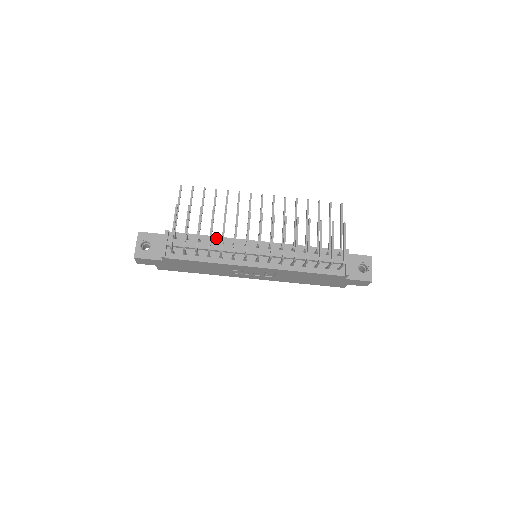
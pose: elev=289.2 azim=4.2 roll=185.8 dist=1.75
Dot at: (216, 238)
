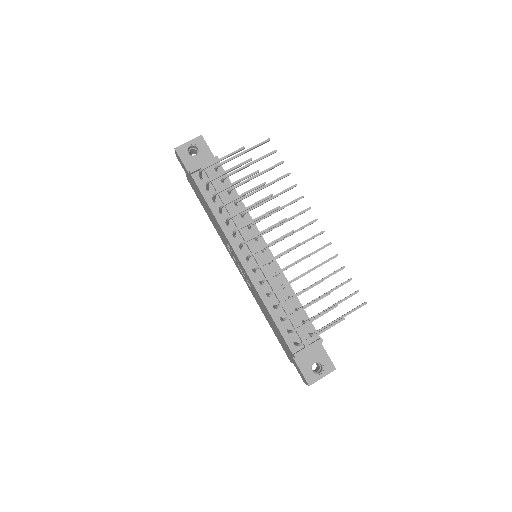
Dot at: (243, 206)
